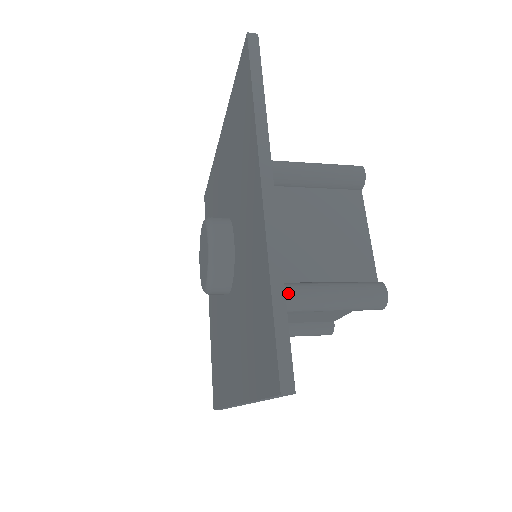
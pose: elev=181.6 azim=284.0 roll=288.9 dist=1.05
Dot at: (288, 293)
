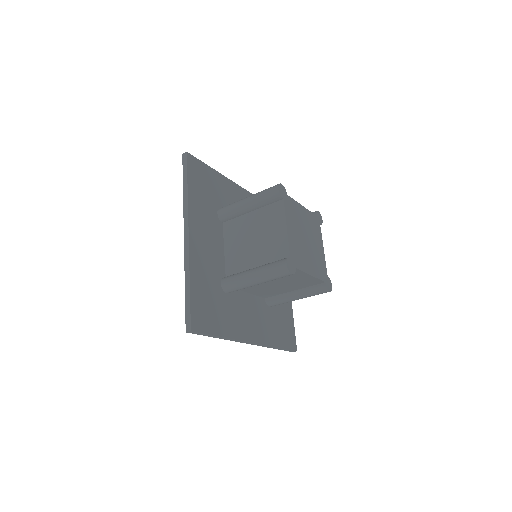
Dot at: (234, 279)
